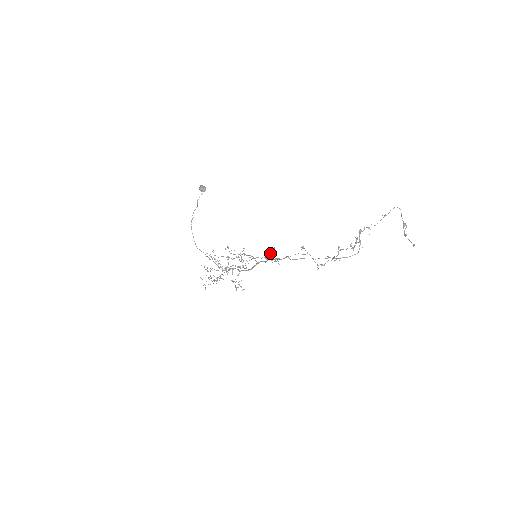
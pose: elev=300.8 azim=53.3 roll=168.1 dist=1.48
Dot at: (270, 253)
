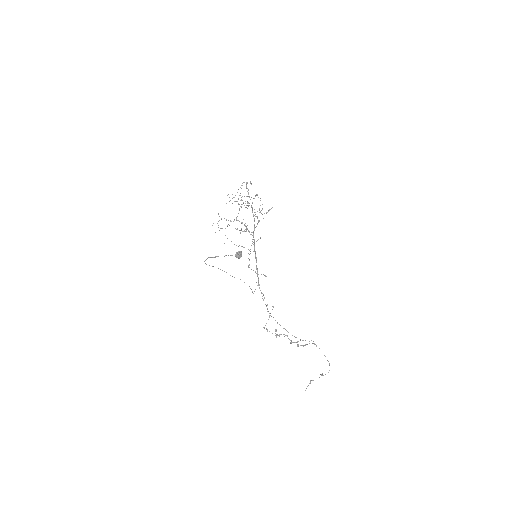
Dot at: (261, 274)
